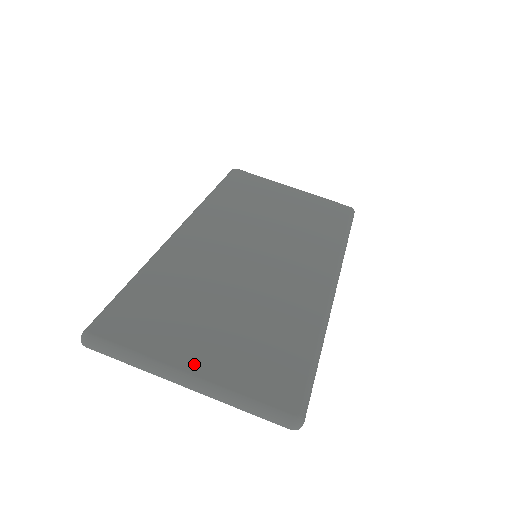
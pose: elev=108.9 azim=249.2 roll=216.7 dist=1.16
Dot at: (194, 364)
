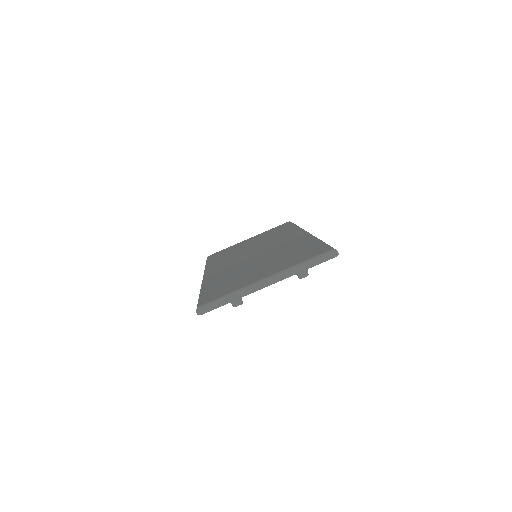
Dot at: (264, 276)
